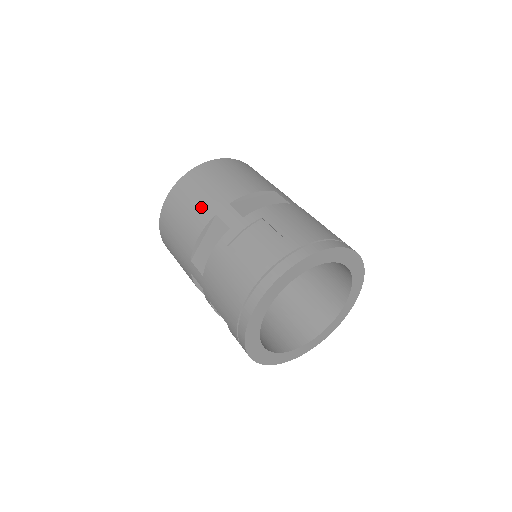
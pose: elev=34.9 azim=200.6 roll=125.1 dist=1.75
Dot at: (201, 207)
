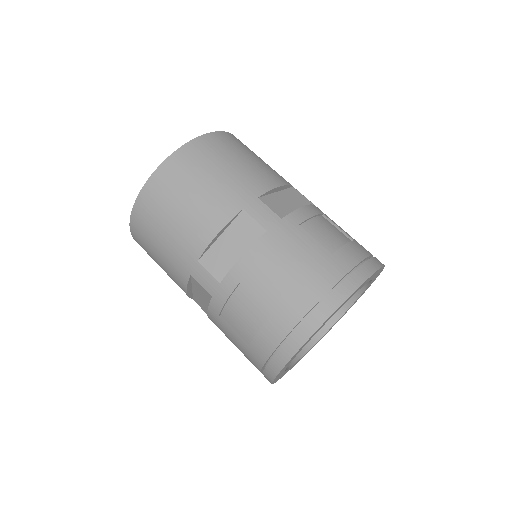
Dot at: (171, 261)
